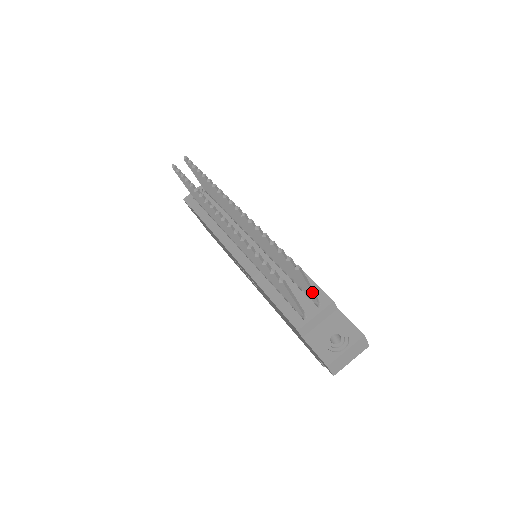
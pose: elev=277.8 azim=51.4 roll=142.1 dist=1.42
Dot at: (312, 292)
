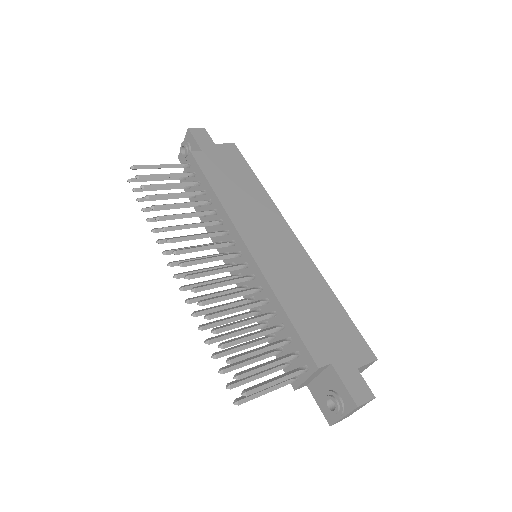
Dot at: (284, 380)
